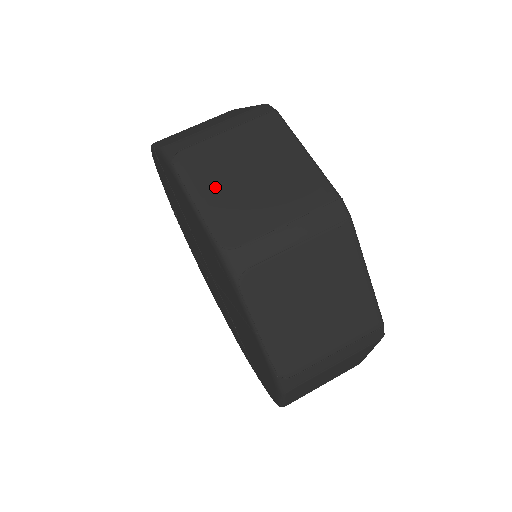
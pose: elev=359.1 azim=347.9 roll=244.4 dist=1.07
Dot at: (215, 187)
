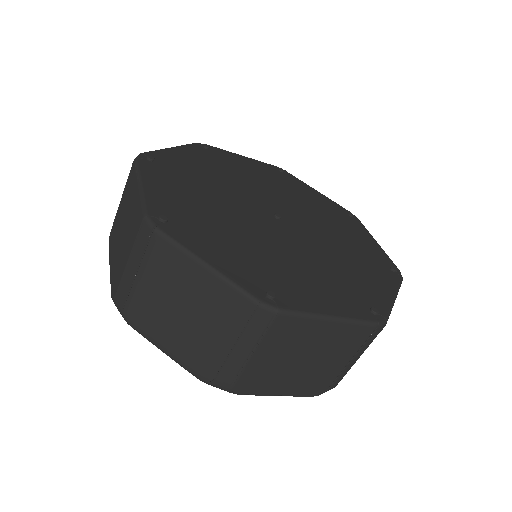
Dot at: (283, 382)
